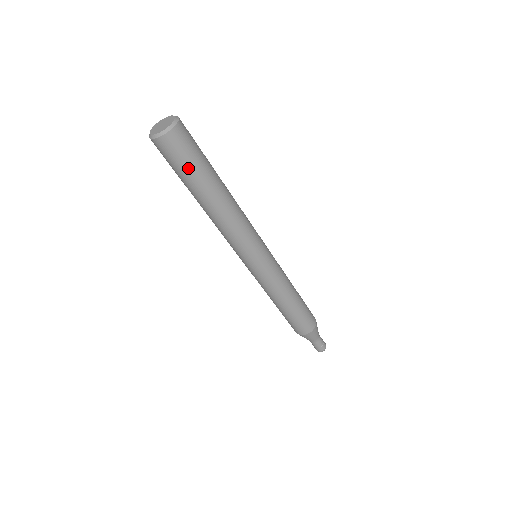
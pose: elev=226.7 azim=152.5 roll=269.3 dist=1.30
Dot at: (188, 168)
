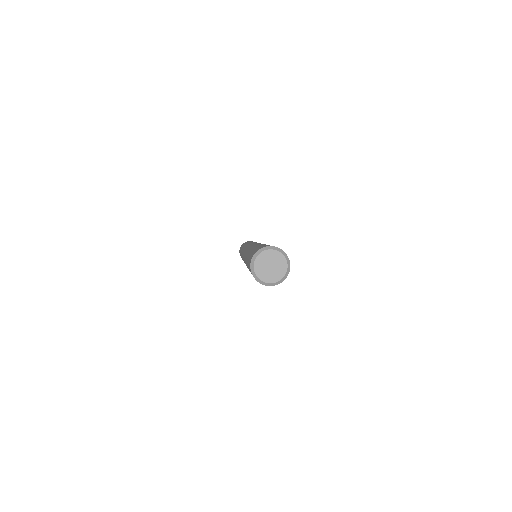
Dot at: occluded
